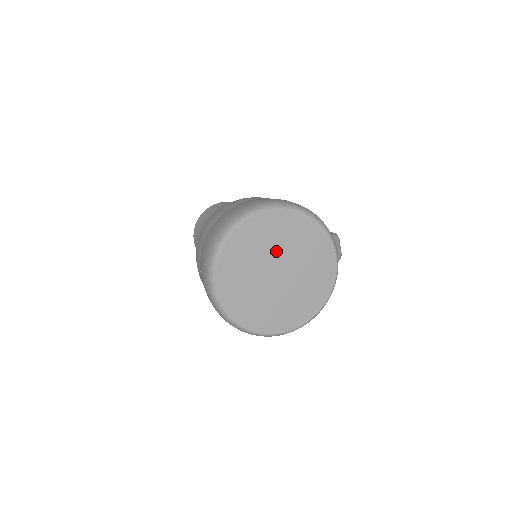
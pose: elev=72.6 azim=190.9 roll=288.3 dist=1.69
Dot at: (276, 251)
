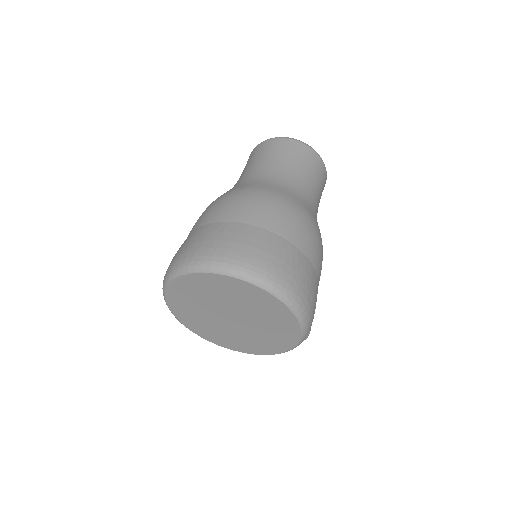
Dot at: (250, 313)
